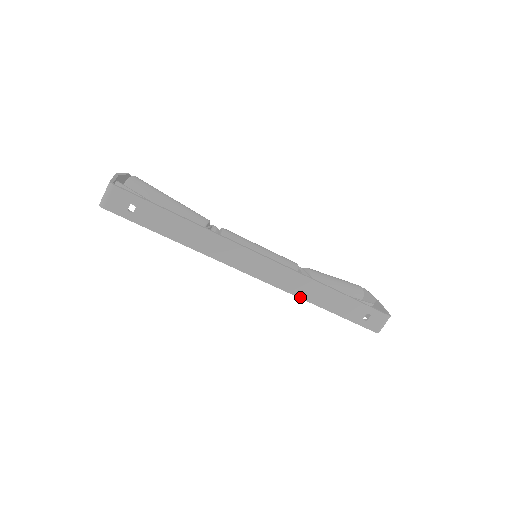
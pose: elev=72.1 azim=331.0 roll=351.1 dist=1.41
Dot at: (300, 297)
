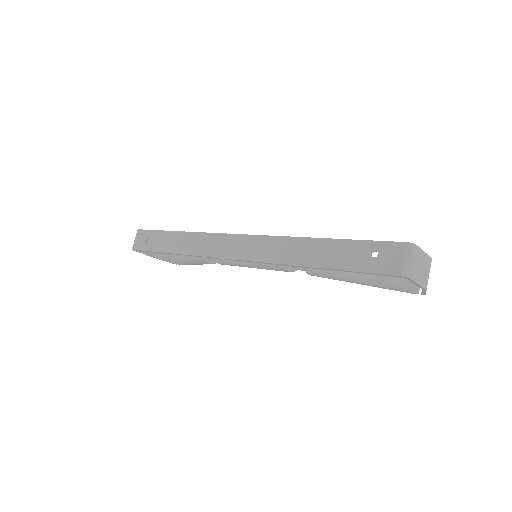
Dot at: (281, 263)
